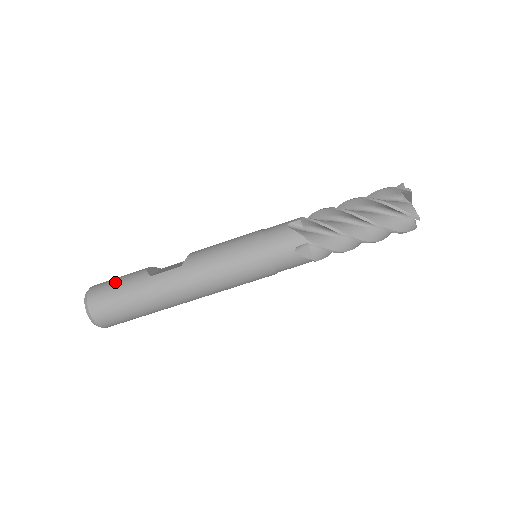
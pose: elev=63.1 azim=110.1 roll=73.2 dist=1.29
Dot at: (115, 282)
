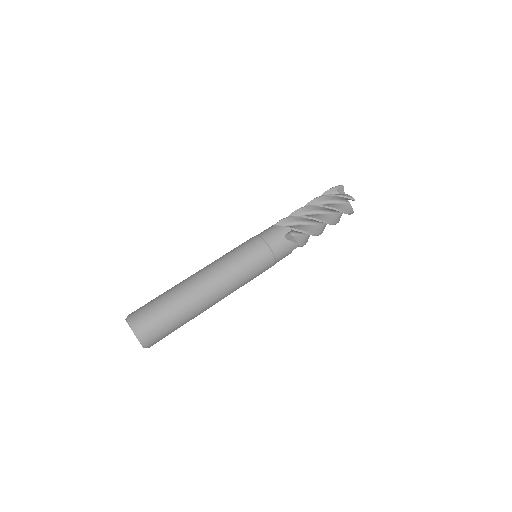
Dot at: occluded
